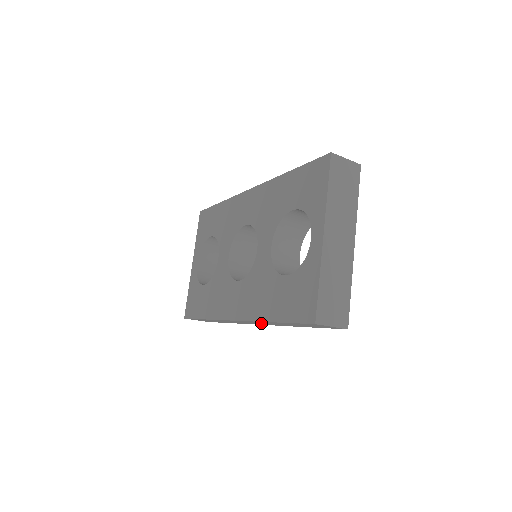
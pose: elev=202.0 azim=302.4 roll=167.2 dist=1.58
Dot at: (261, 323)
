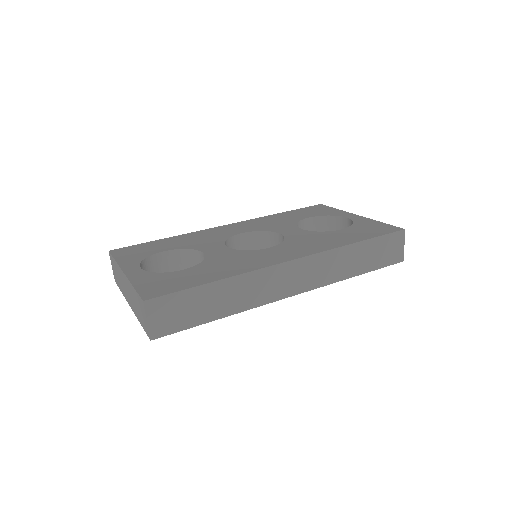
Dot at: (317, 271)
